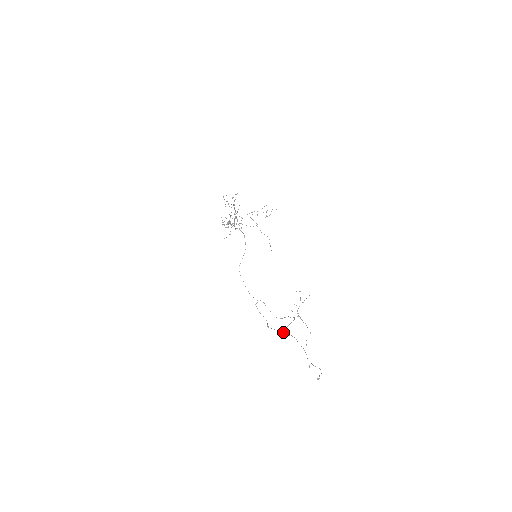
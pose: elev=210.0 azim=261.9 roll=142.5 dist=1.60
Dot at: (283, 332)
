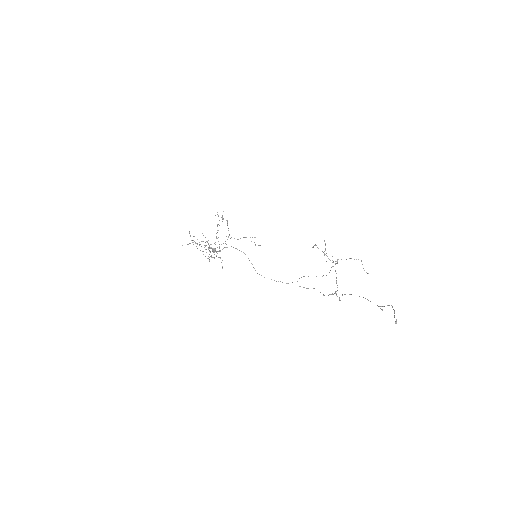
Dot at: occluded
